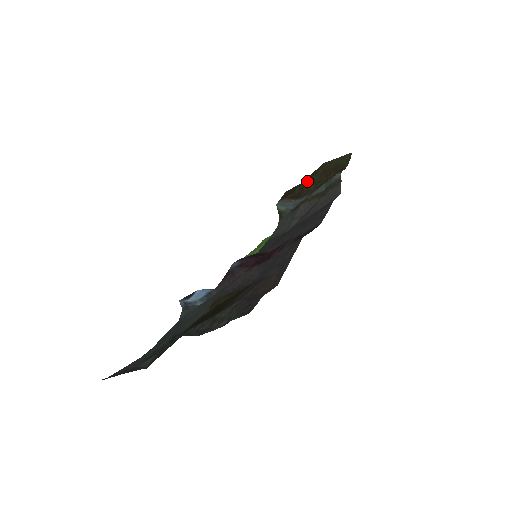
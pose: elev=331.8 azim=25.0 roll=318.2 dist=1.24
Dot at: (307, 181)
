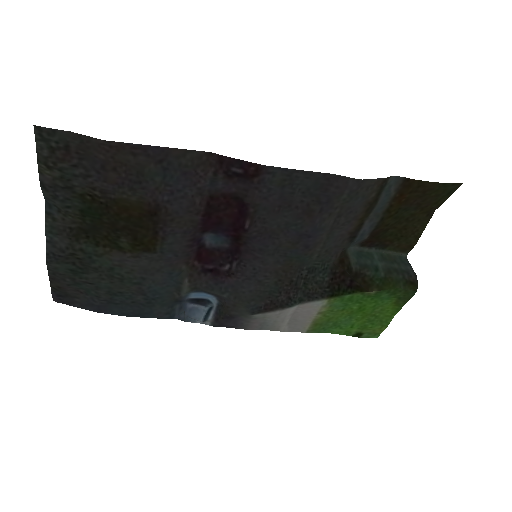
Dot at: (398, 224)
